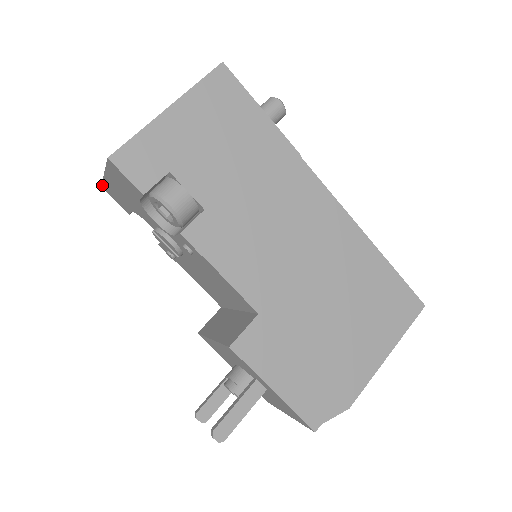
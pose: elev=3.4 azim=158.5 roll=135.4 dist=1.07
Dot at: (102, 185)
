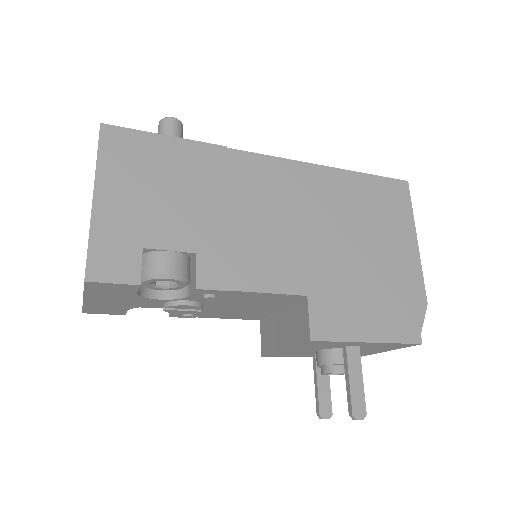
Dot at: (83, 311)
